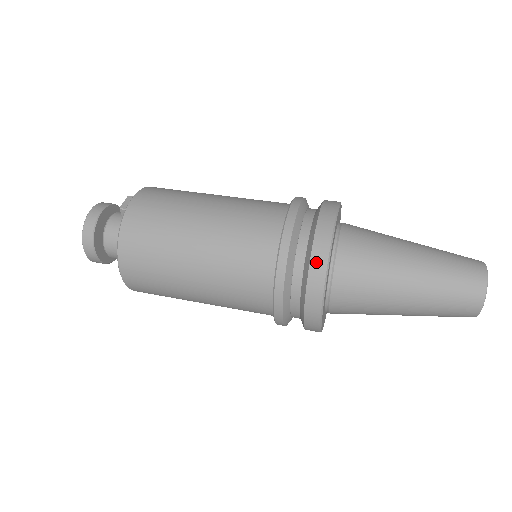
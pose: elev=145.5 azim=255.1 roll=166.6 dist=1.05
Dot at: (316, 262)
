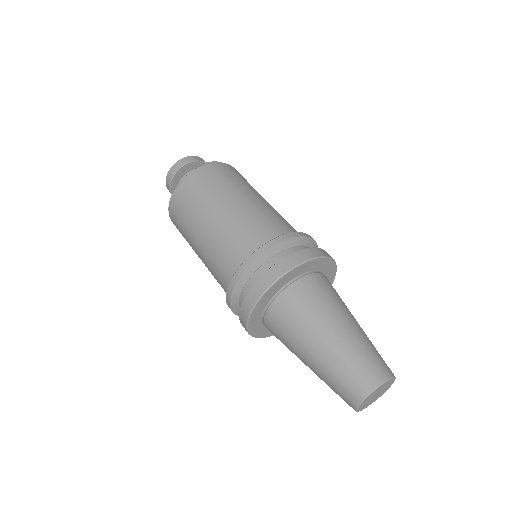
Dot at: (277, 268)
